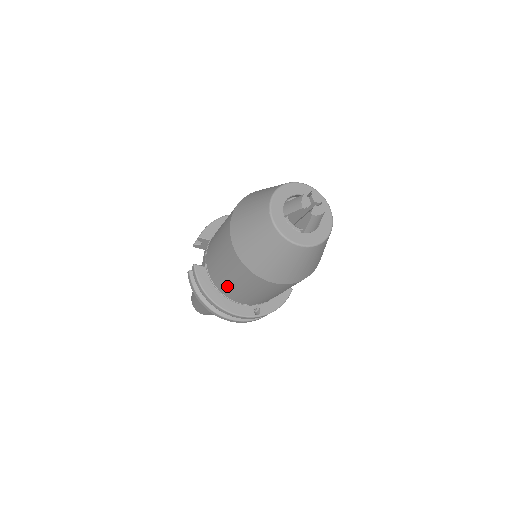
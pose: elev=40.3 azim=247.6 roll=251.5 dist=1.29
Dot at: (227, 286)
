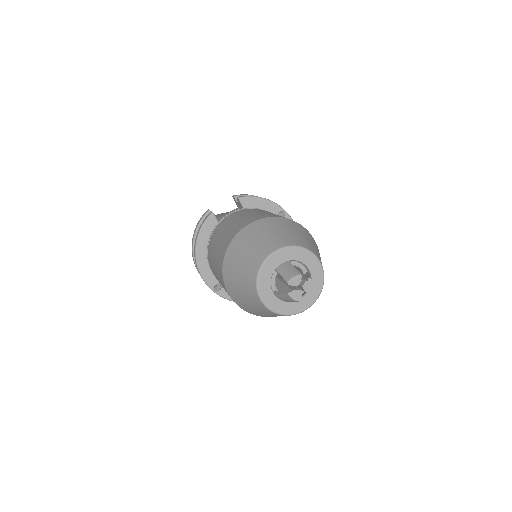
Dot at: (211, 254)
